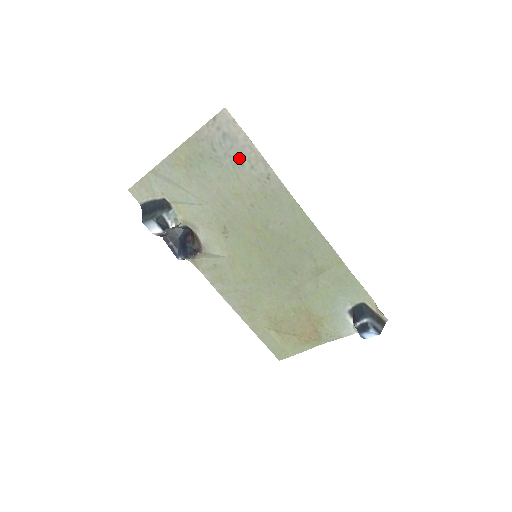
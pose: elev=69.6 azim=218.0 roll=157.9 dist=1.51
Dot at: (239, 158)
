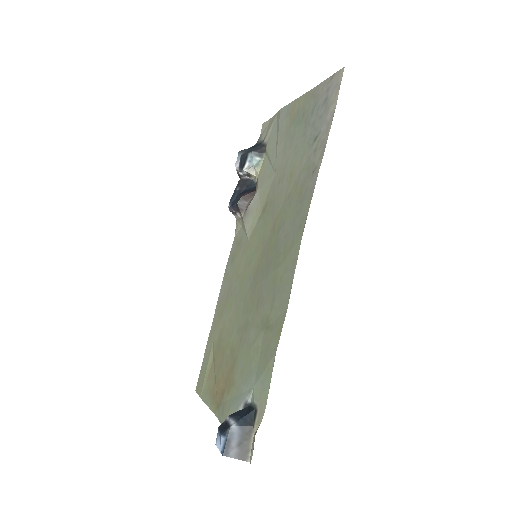
Dot at: (316, 134)
